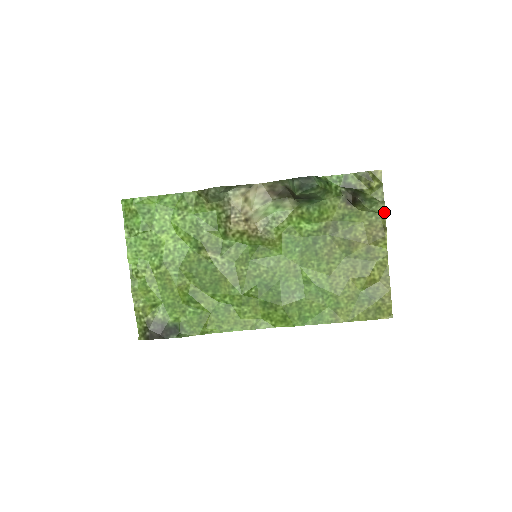
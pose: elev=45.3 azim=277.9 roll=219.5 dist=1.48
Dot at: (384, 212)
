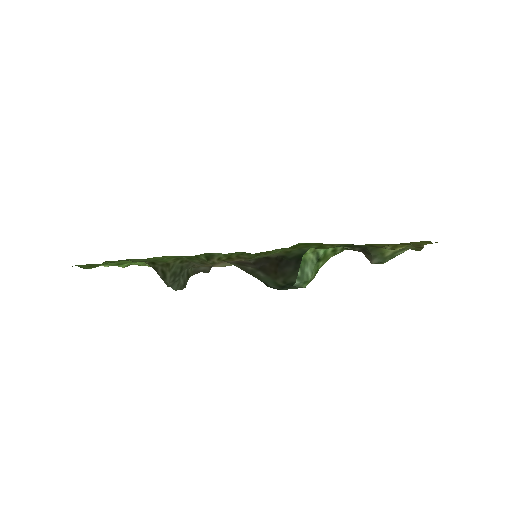
Dot at: occluded
